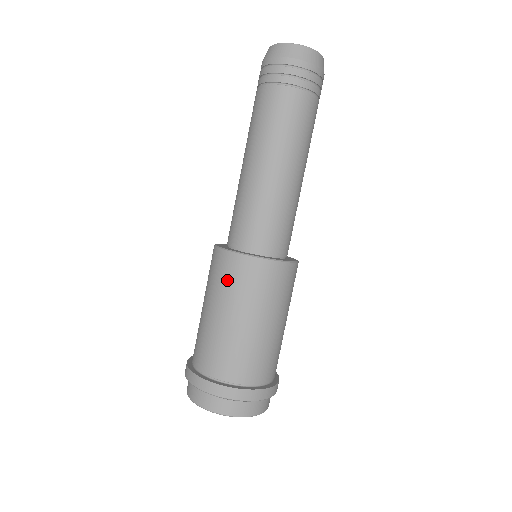
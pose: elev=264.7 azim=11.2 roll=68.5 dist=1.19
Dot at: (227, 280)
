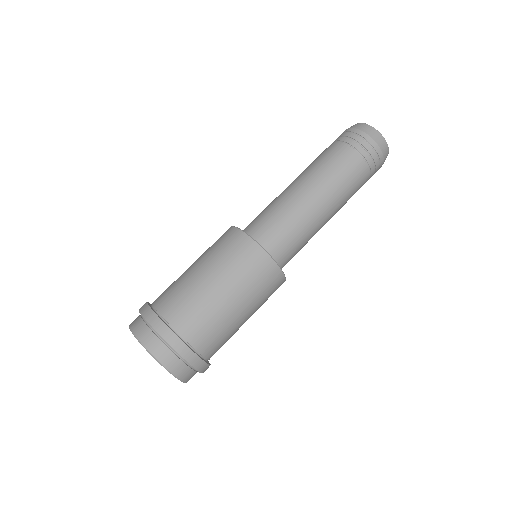
Dot at: (252, 274)
